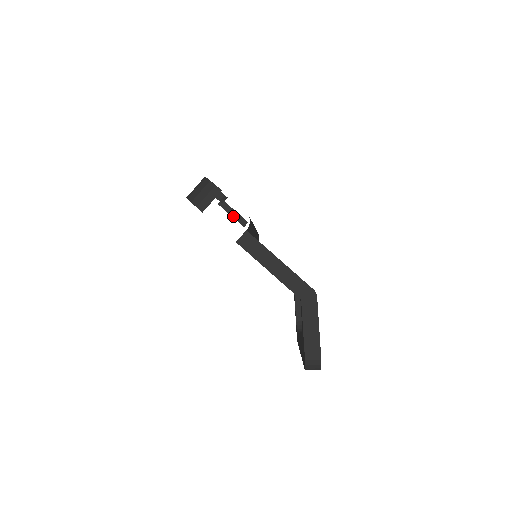
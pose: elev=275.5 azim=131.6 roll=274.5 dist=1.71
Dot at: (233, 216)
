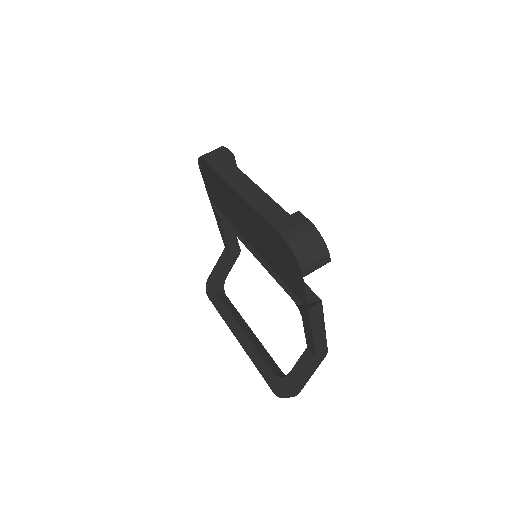
Dot at: occluded
